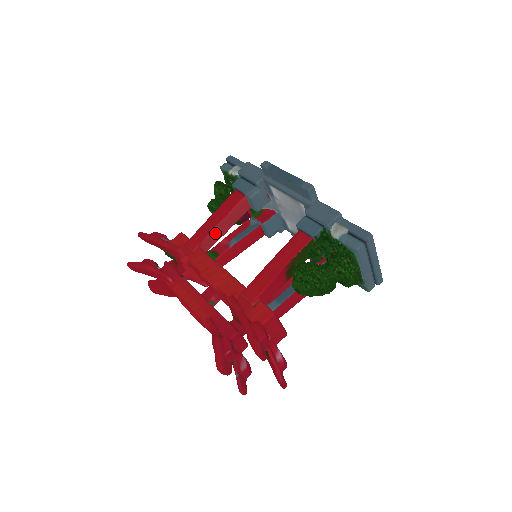
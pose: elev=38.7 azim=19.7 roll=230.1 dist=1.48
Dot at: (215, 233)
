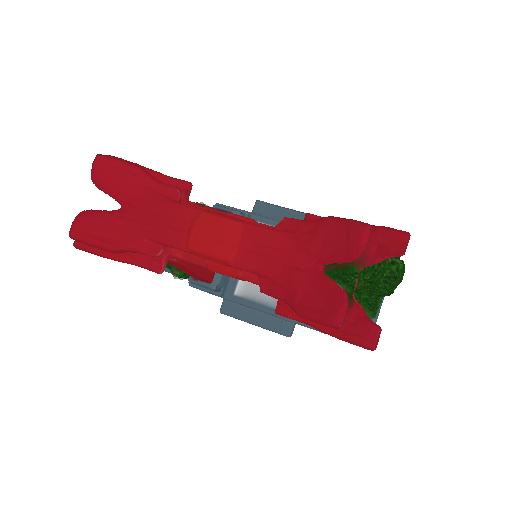
Dot at: occluded
